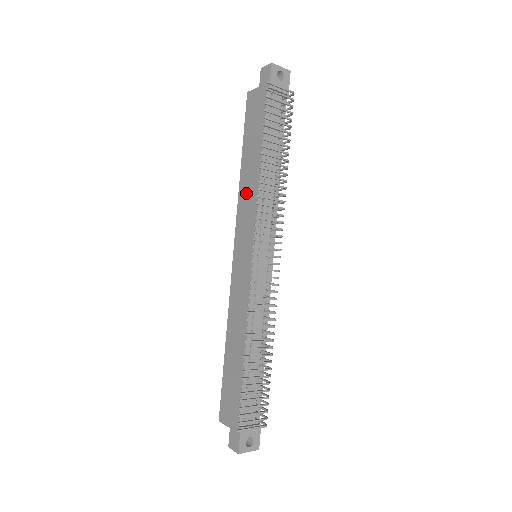
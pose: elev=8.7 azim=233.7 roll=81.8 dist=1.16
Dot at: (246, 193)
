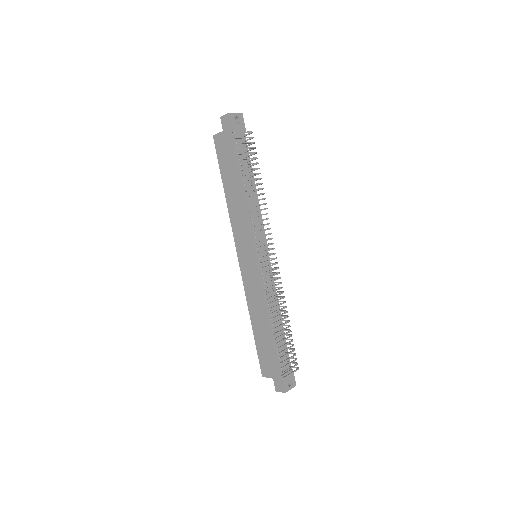
Dot at: (236, 213)
